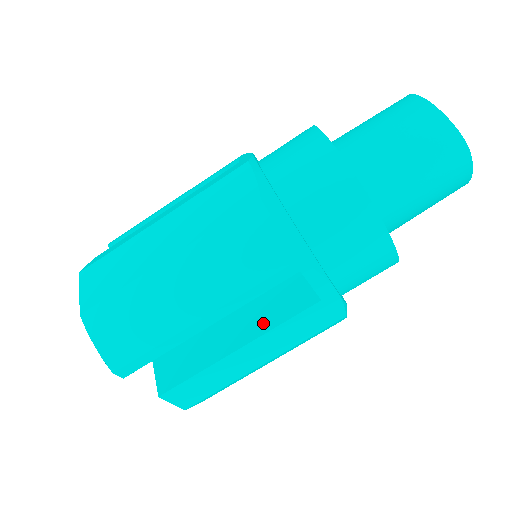
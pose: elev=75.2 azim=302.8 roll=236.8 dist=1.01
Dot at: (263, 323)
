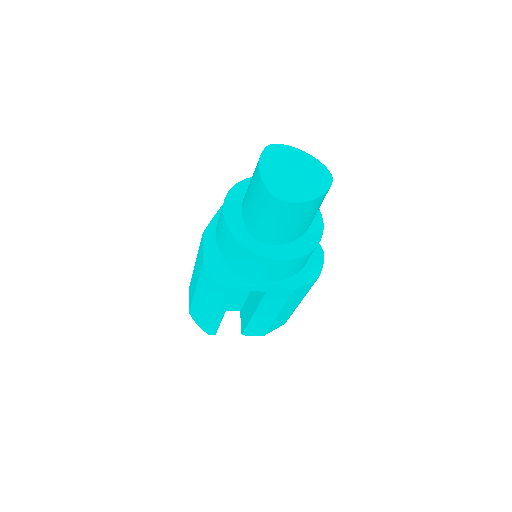
Dot at: (256, 302)
